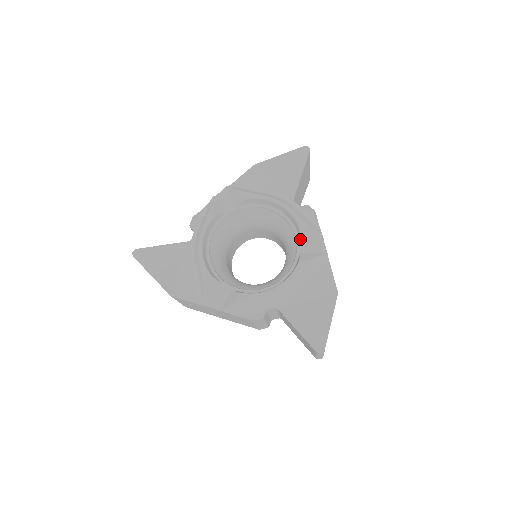
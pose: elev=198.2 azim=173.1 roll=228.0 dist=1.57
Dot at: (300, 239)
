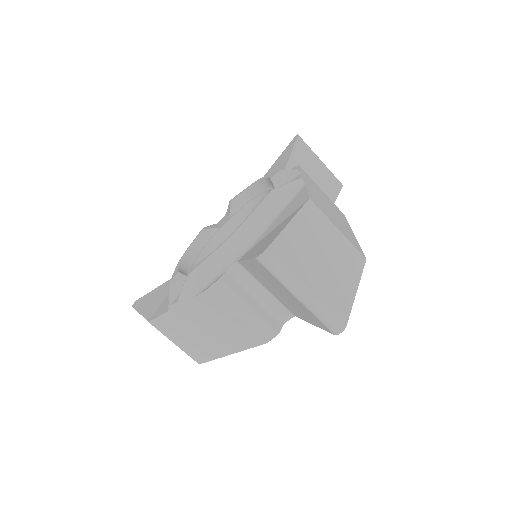
Dot at: occluded
